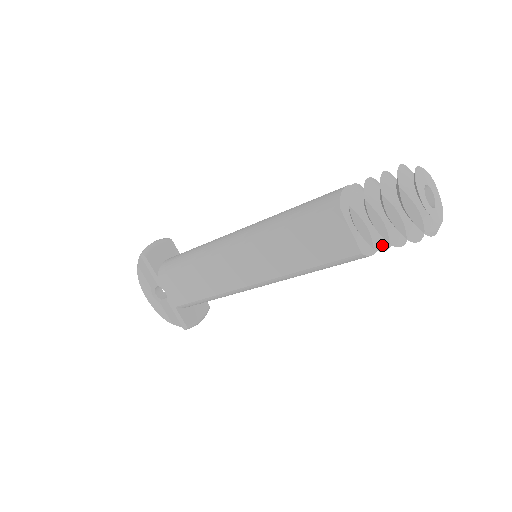
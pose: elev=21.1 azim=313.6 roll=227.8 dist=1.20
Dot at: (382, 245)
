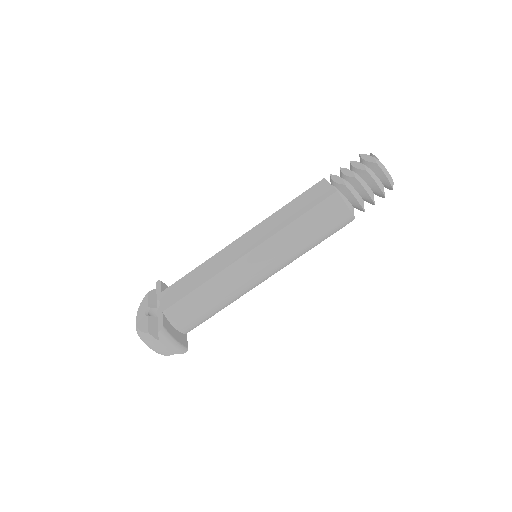
Dot at: (352, 190)
